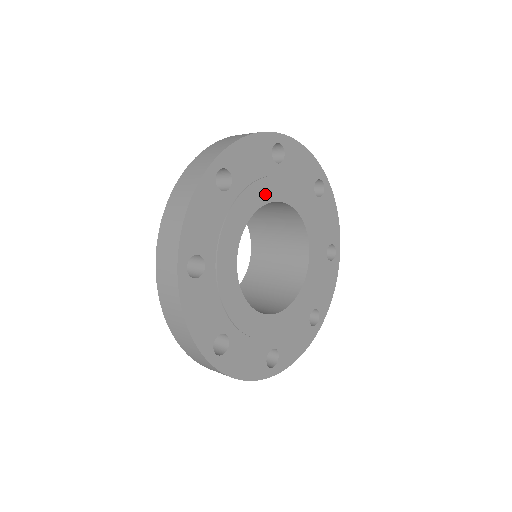
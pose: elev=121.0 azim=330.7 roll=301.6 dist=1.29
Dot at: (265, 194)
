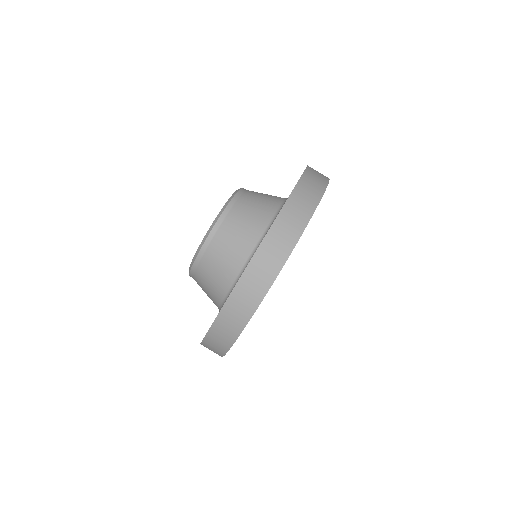
Dot at: occluded
